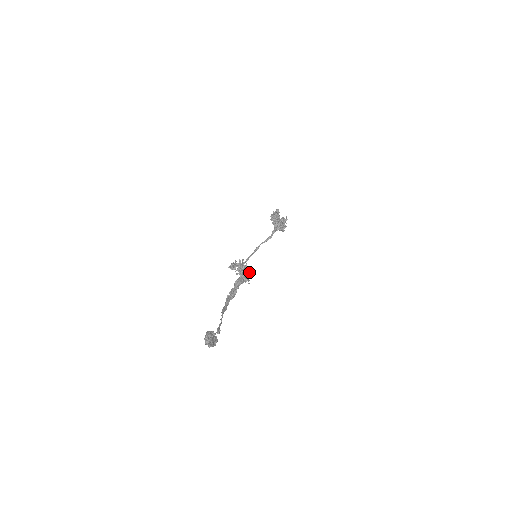
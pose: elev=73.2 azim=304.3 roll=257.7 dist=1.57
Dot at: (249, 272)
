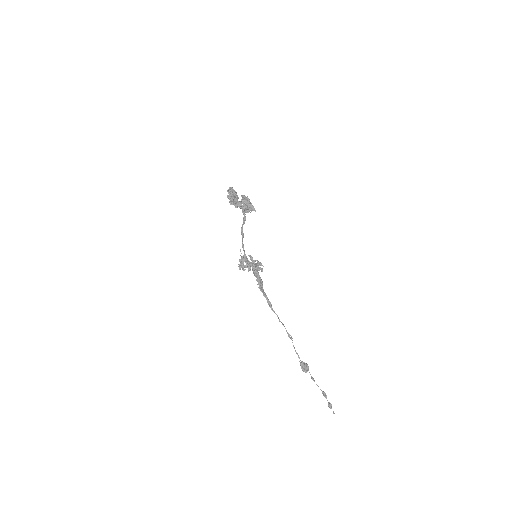
Dot at: (258, 264)
